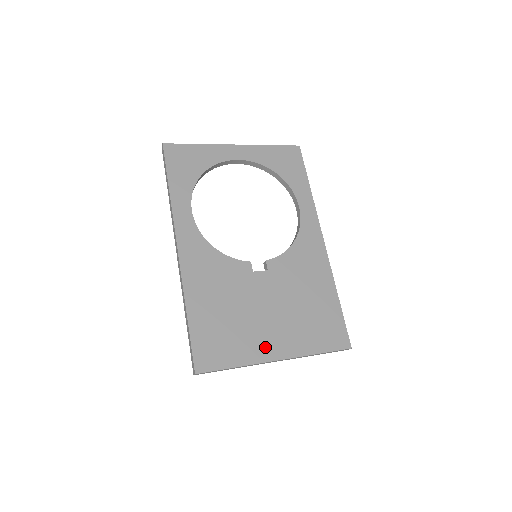
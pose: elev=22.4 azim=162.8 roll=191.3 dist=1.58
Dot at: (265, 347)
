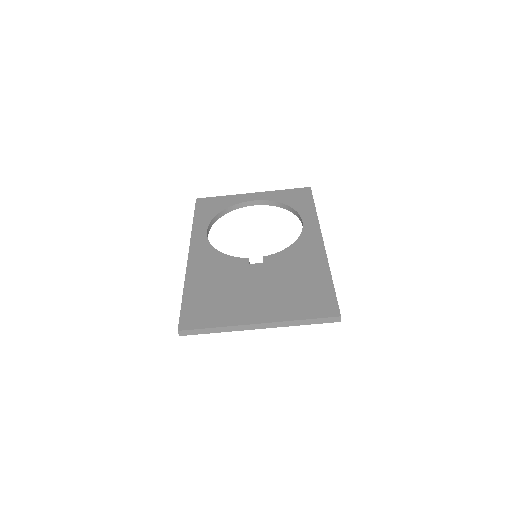
Dot at: (247, 314)
